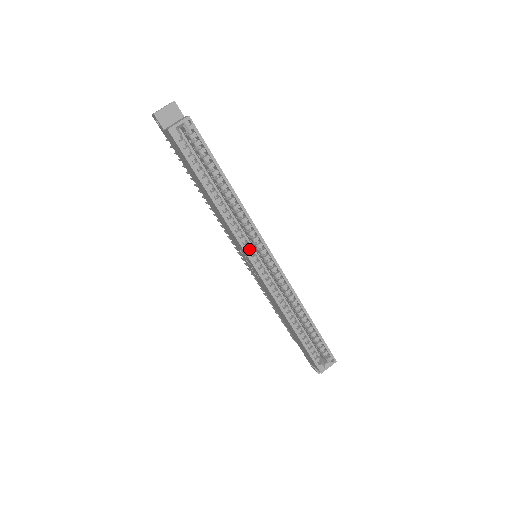
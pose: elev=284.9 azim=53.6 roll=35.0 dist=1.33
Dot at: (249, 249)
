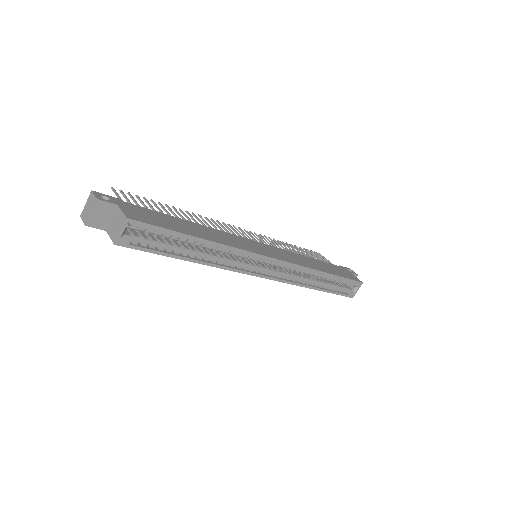
Dot at: (249, 267)
